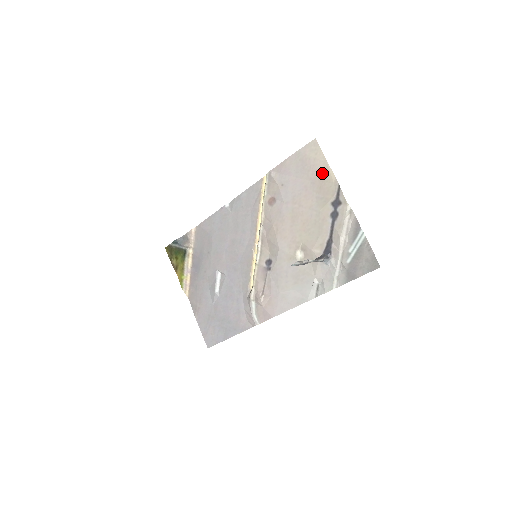
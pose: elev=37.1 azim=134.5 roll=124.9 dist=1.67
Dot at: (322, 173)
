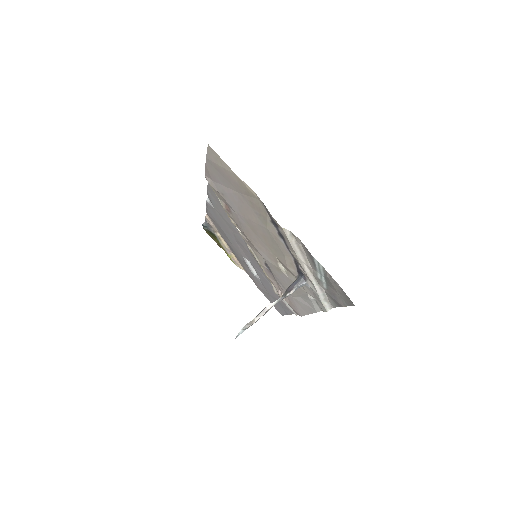
Dot at: (241, 186)
